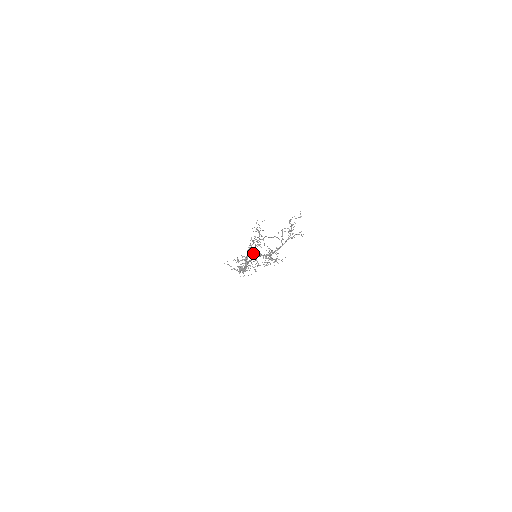
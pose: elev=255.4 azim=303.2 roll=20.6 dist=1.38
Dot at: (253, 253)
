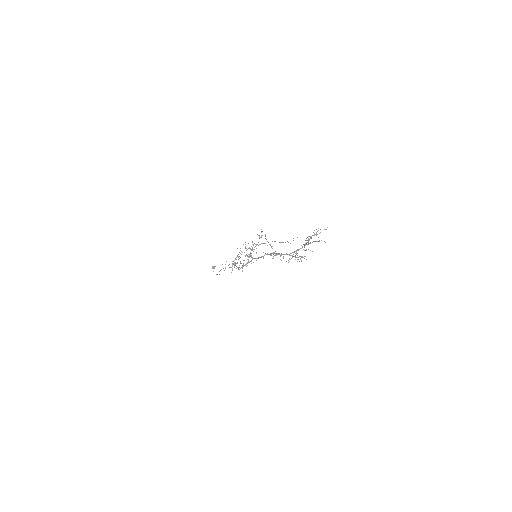
Dot at: occluded
